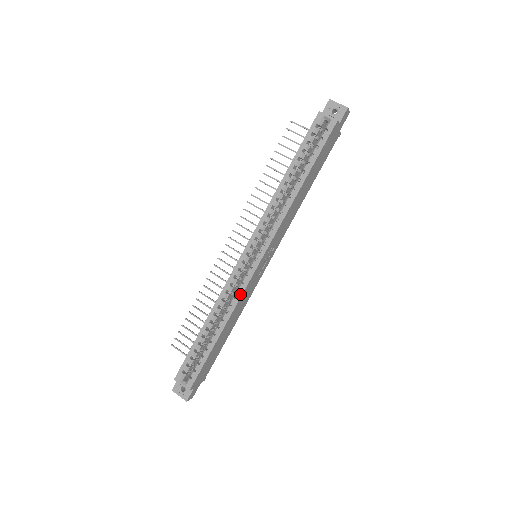
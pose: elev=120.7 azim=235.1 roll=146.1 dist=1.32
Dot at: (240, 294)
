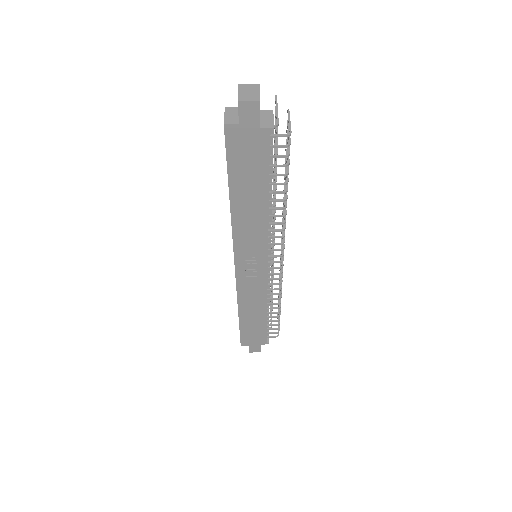
Dot at: (236, 289)
